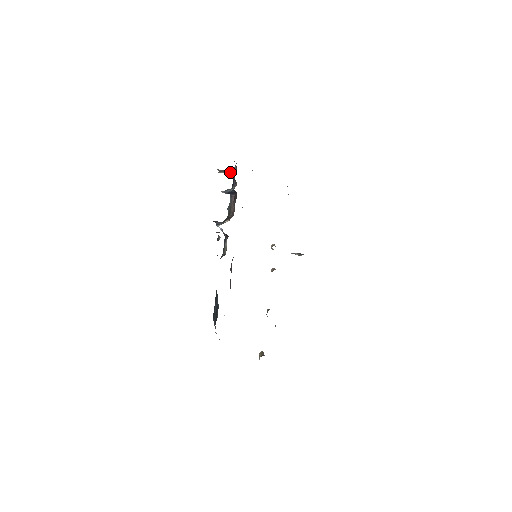
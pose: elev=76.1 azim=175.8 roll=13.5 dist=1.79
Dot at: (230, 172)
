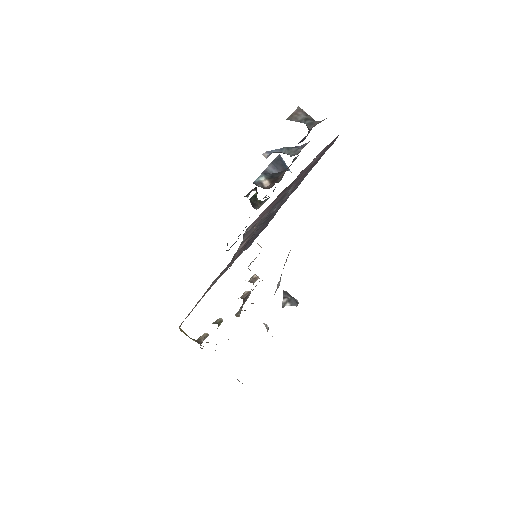
Dot at: (307, 126)
